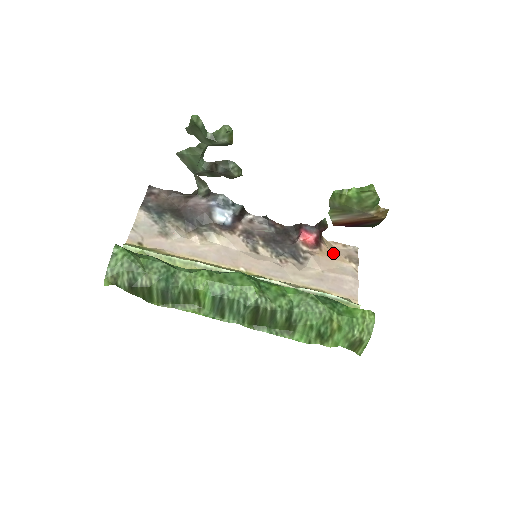
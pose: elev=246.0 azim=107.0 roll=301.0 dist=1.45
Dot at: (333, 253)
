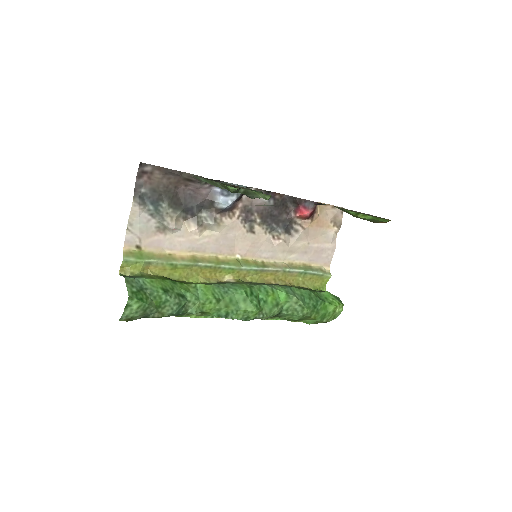
Dot at: (322, 220)
